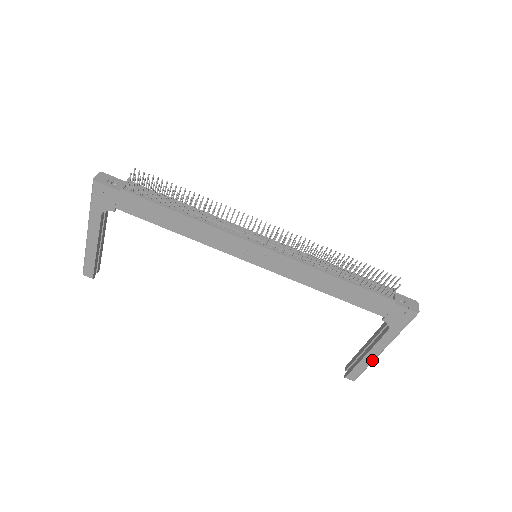
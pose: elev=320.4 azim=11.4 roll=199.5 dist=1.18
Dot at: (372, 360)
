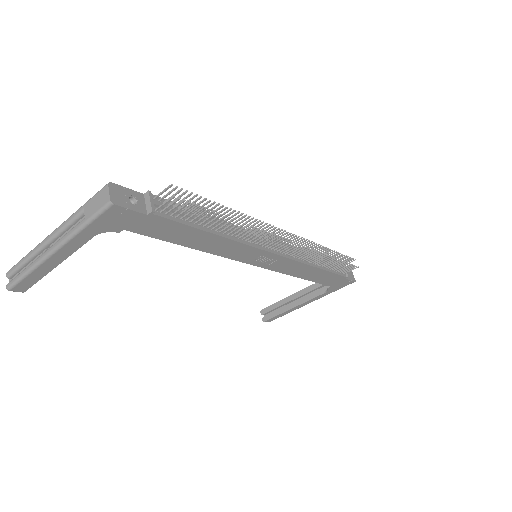
Dot at: occluded
